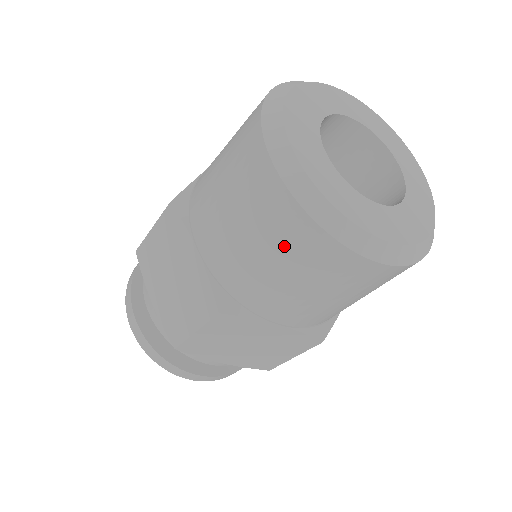
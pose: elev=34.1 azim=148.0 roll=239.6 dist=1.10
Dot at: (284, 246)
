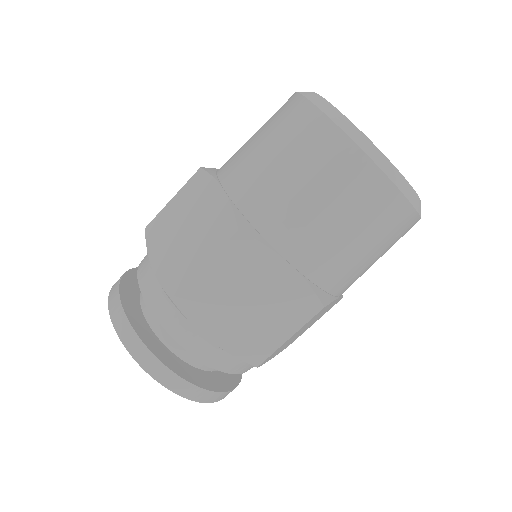
Dot at: (312, 158)
